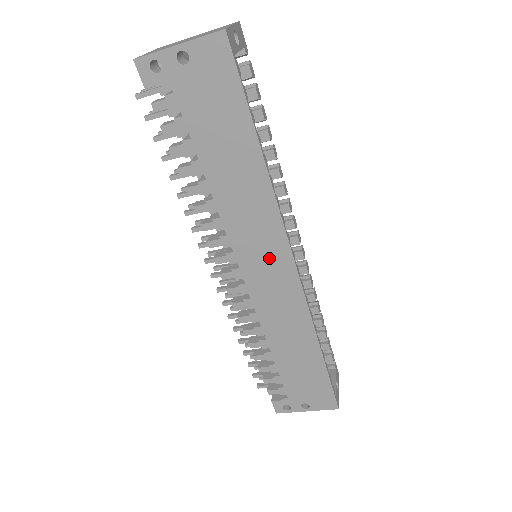
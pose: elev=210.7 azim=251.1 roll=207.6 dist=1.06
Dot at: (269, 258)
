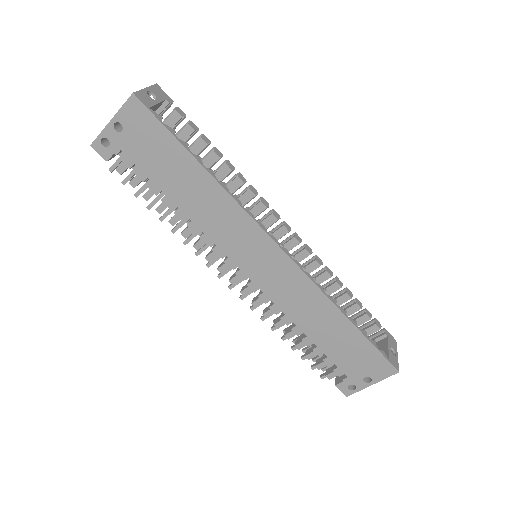
Dot at: (257, 251)
